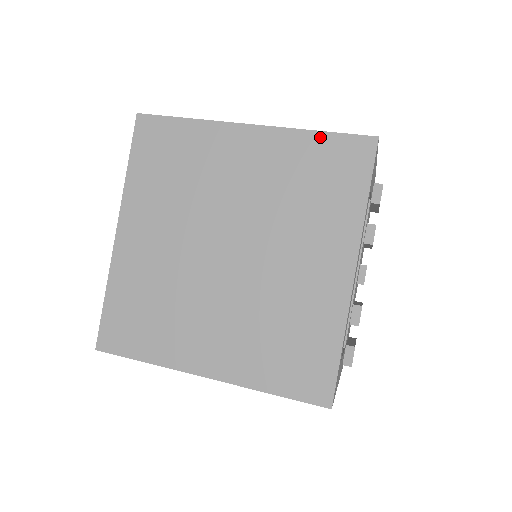
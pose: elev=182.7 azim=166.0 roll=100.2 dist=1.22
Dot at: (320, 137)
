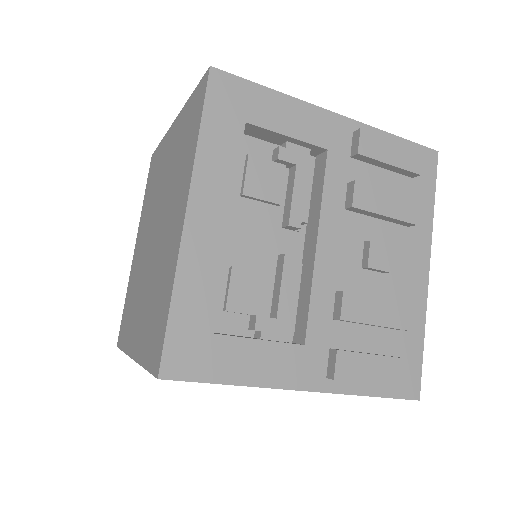
Dot at: (191, 99)
